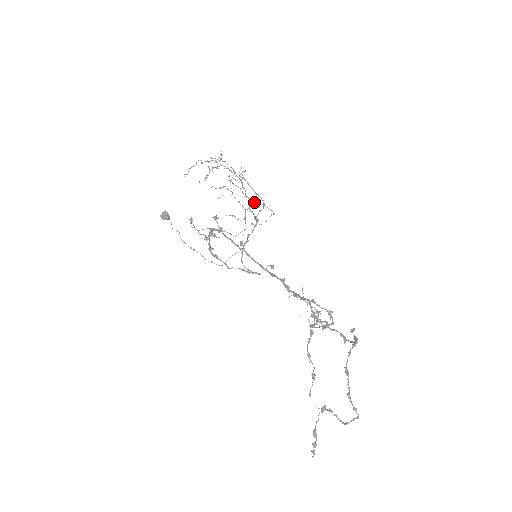
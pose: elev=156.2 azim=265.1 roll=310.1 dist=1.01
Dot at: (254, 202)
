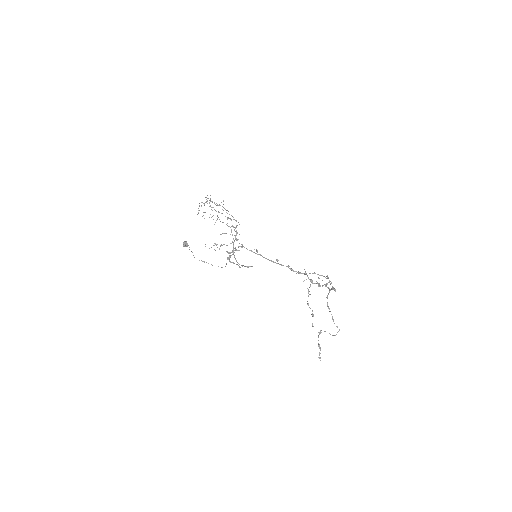
Dot at: occluded
